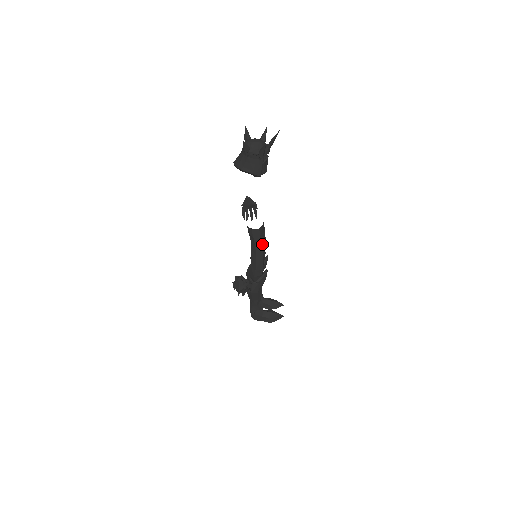
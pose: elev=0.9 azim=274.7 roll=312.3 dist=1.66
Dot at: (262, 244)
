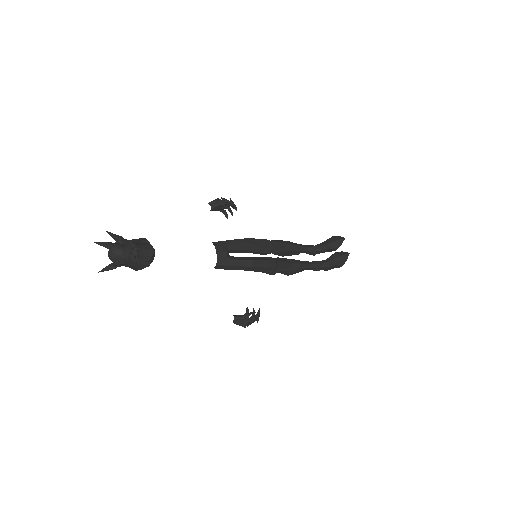
Dot at: (237, 264)
